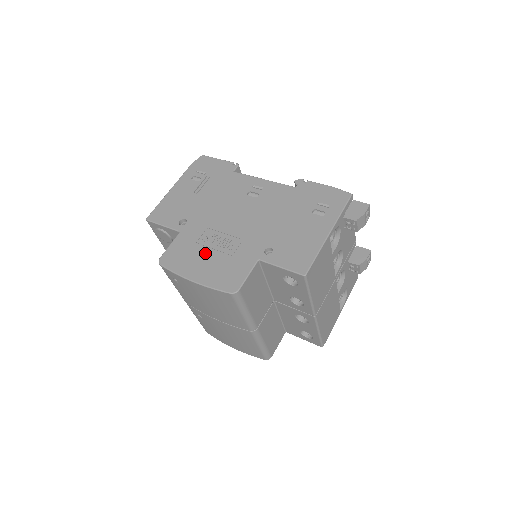
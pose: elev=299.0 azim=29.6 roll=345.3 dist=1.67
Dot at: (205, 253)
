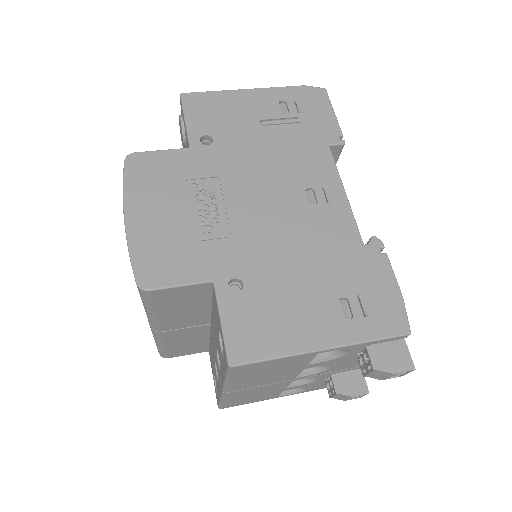
Dot at: (178, 203)
